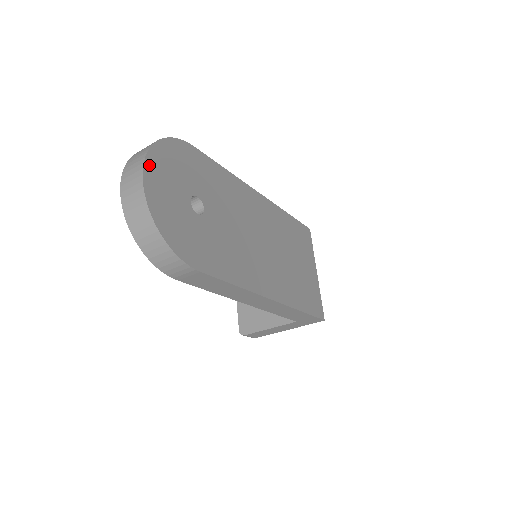
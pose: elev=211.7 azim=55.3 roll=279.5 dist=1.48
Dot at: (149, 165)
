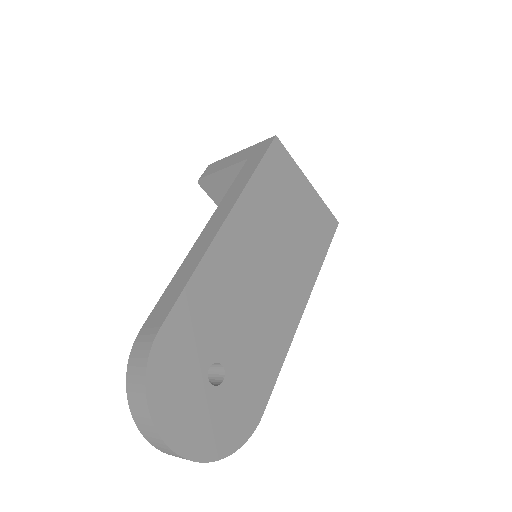
Dot at: (170, 437)
